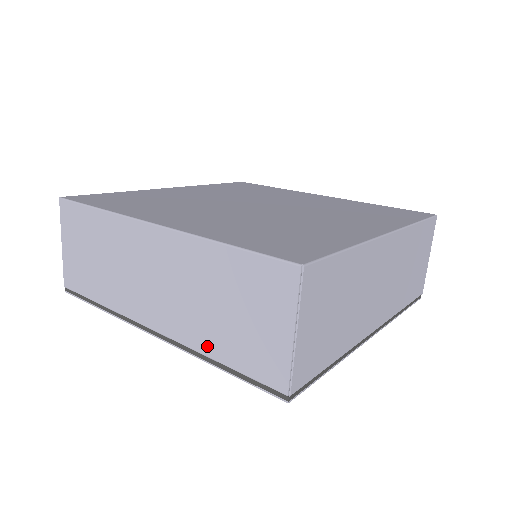
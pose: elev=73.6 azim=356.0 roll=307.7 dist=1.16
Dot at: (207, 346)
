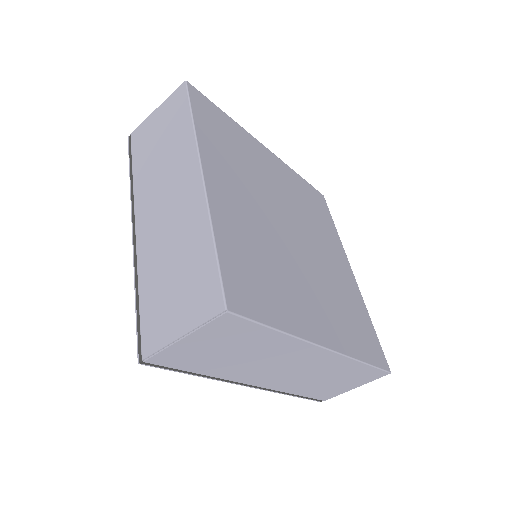
Dot at: (296, 391)
